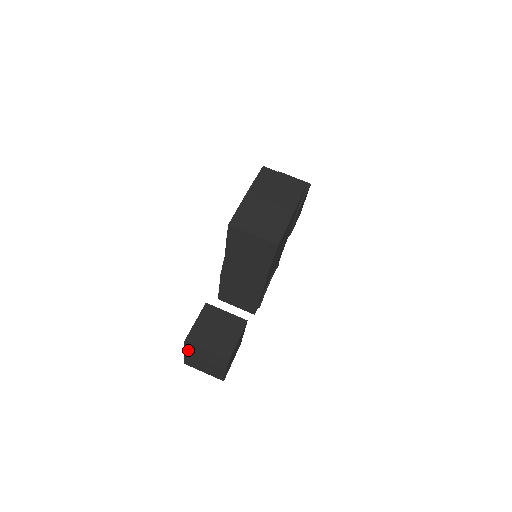
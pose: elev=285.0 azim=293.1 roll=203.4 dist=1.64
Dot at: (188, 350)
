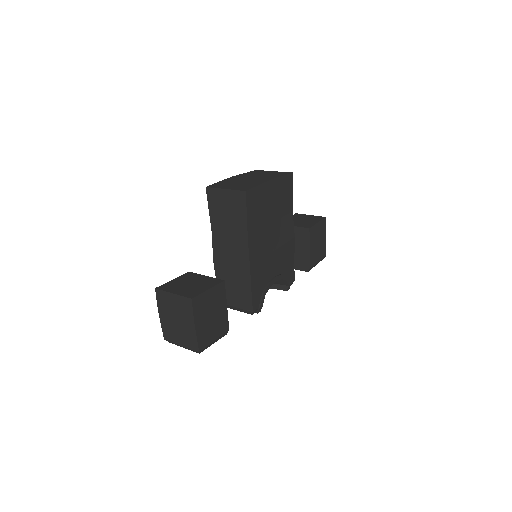
Dot at: (160, 305)
